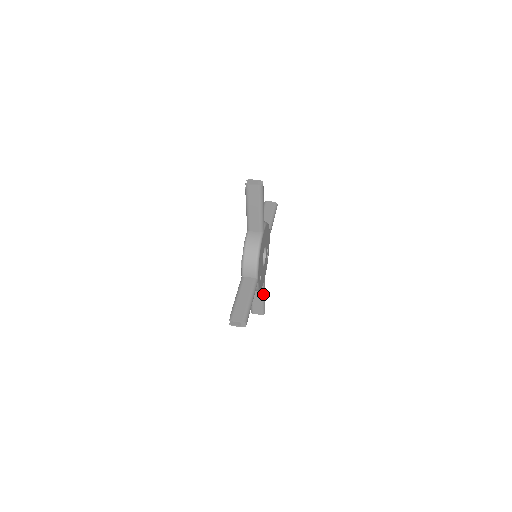
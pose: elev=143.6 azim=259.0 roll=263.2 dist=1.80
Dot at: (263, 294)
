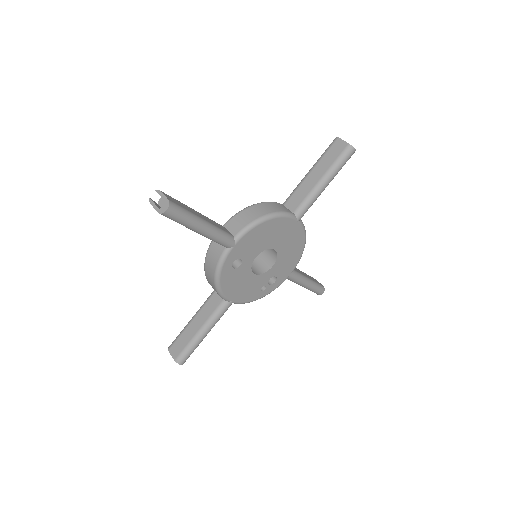
Dot at: (209, 324)
